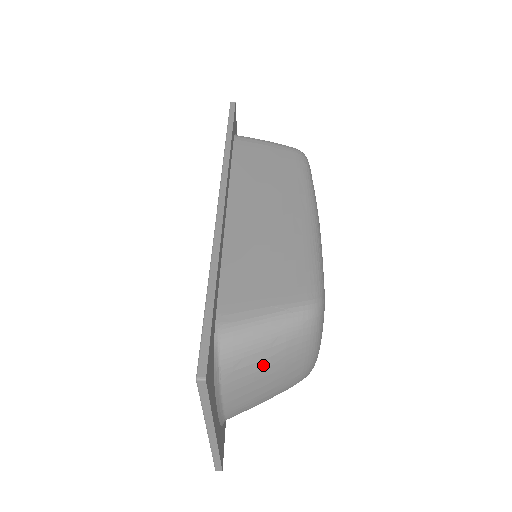
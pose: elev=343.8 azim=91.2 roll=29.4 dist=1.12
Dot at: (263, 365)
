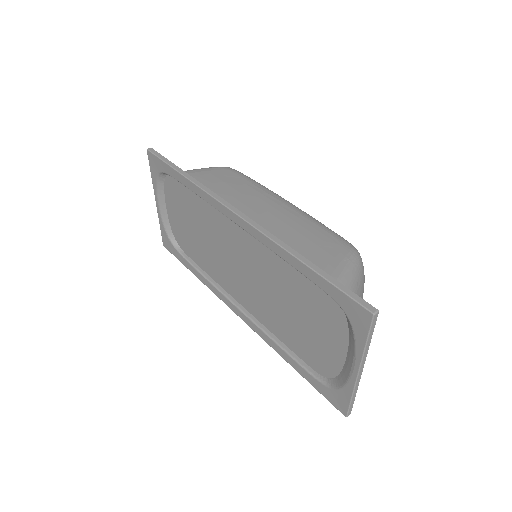
Dot at: occluded
